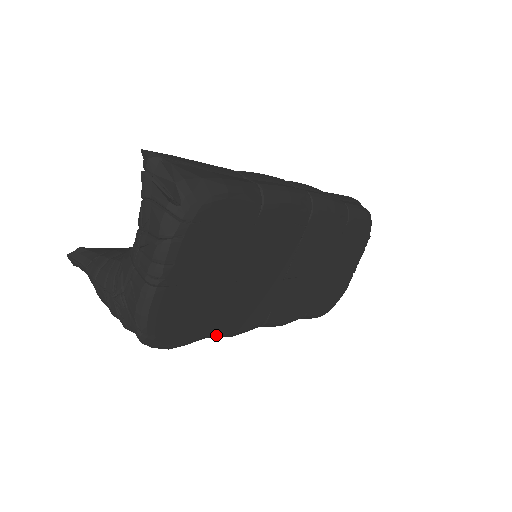
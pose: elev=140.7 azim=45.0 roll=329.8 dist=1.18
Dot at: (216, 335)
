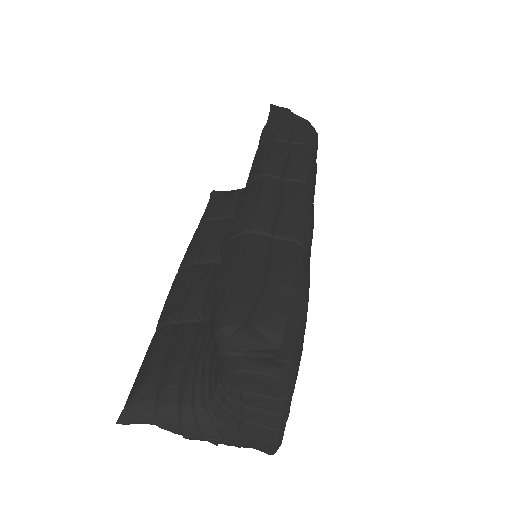
Dot at: occluded
